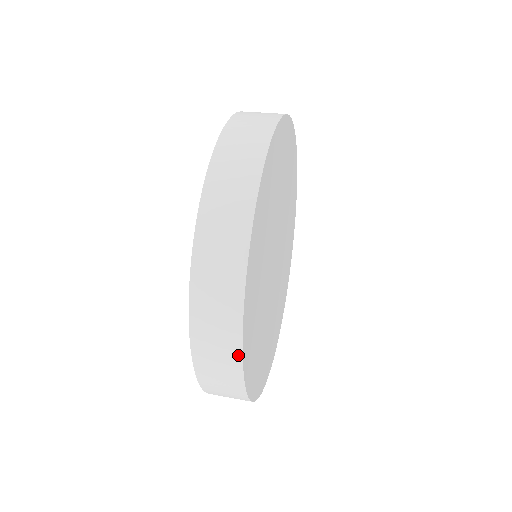
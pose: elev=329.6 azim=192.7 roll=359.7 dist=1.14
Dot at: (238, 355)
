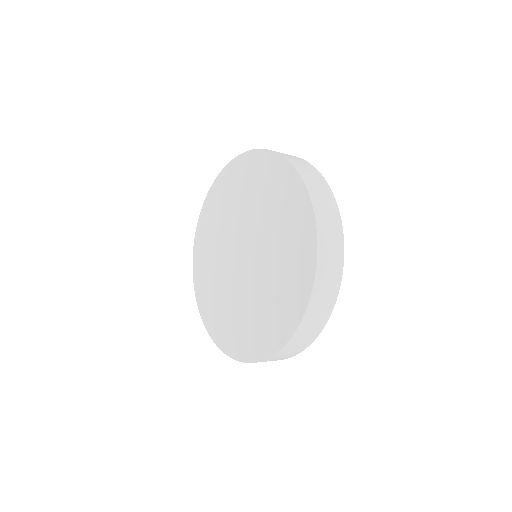
Dot at: (340, 226)
